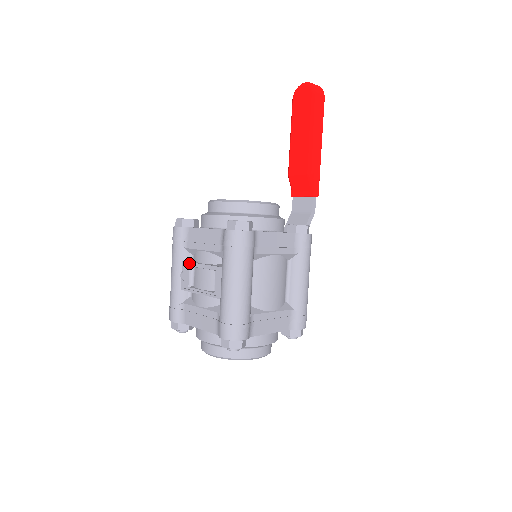
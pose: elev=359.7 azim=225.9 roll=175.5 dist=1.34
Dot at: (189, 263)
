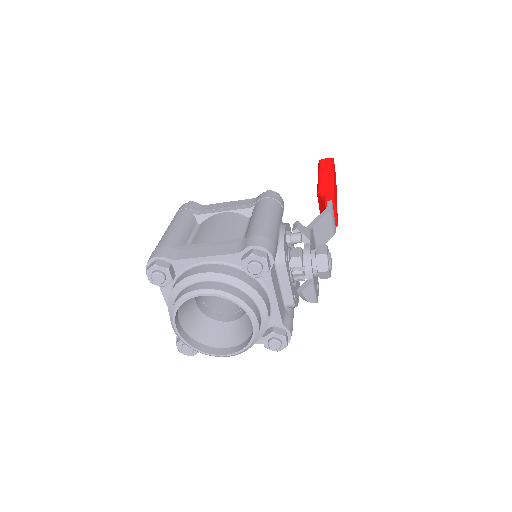
Dot at: occluded
